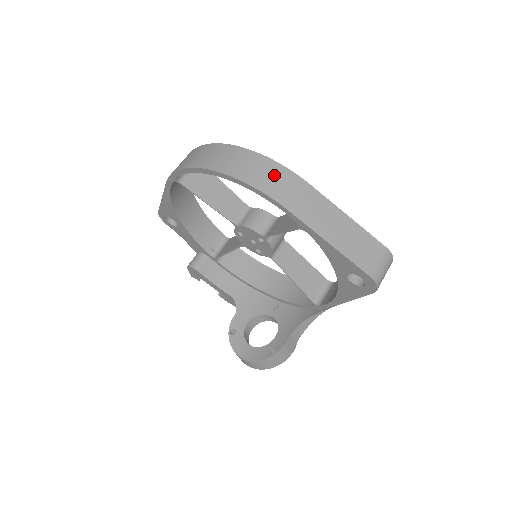
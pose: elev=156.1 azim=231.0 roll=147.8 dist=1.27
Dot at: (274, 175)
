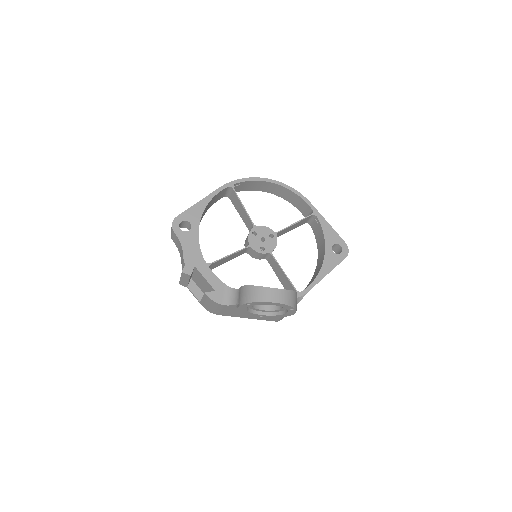
Dot at: occluded
